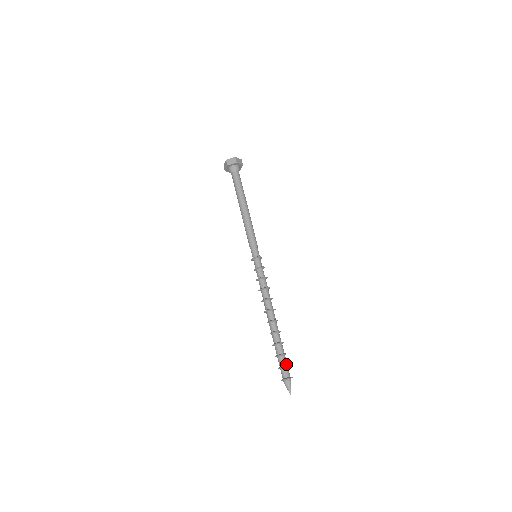
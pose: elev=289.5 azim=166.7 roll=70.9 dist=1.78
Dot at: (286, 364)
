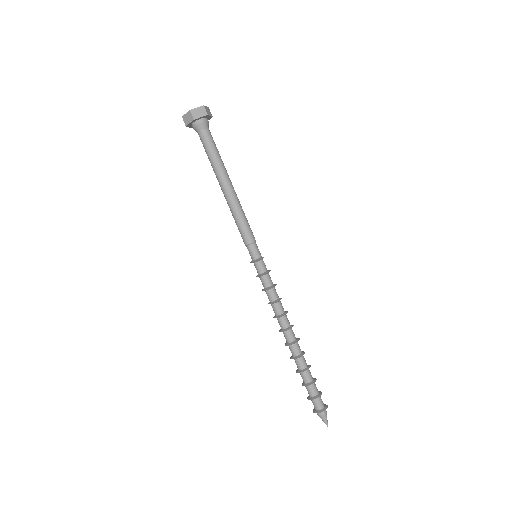
Dot at: (318, 392)
